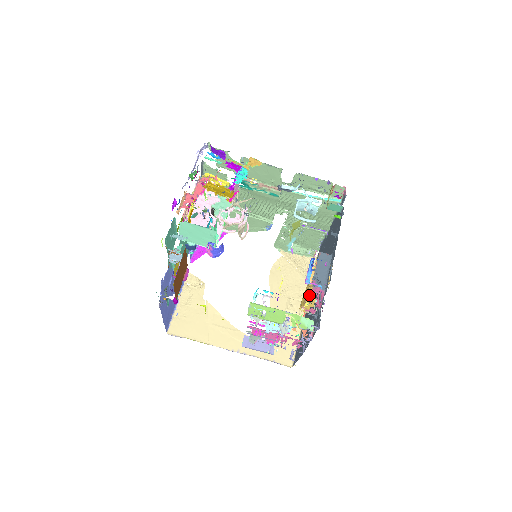
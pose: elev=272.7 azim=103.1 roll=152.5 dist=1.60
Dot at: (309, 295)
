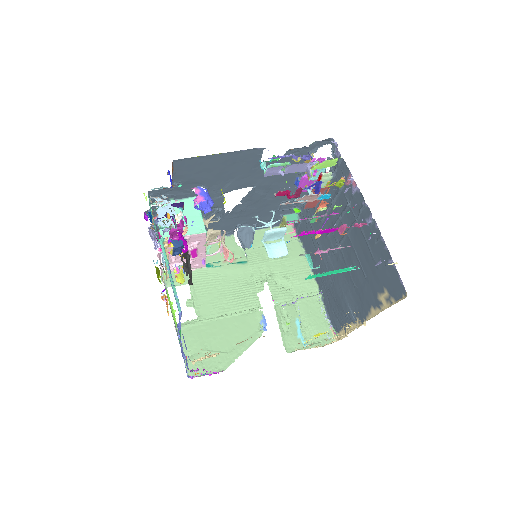
Dot at: occluded
